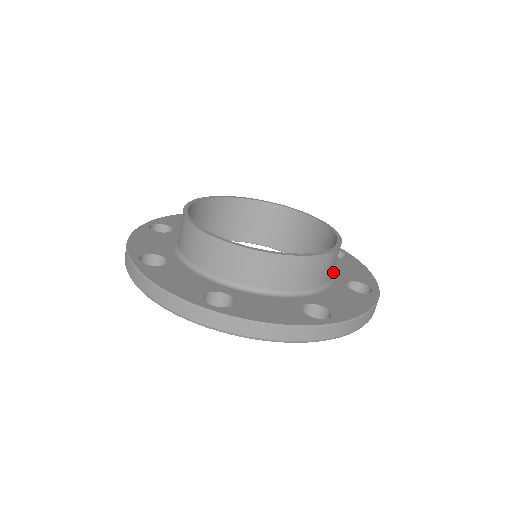
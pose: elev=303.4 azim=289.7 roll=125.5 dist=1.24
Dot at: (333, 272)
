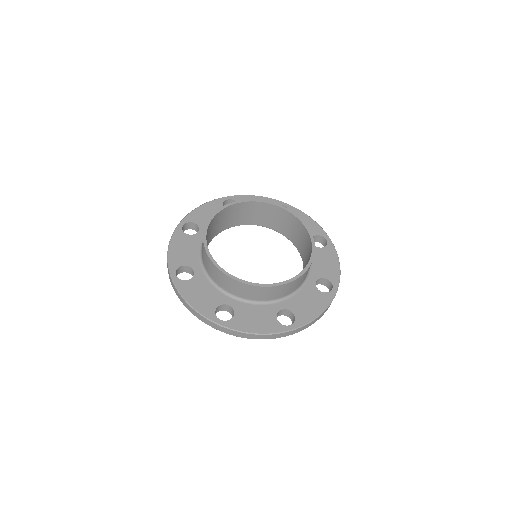
Dot at: (309, 269)
